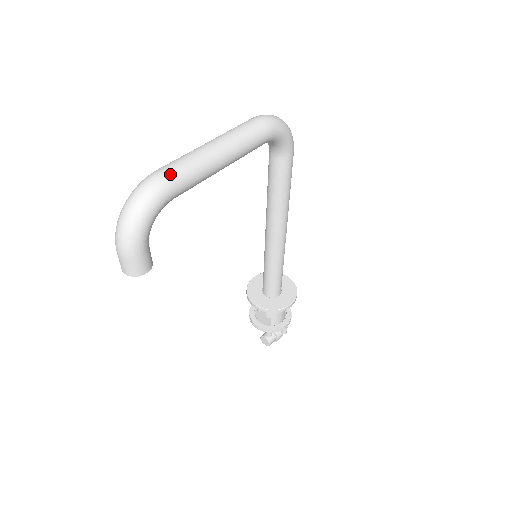
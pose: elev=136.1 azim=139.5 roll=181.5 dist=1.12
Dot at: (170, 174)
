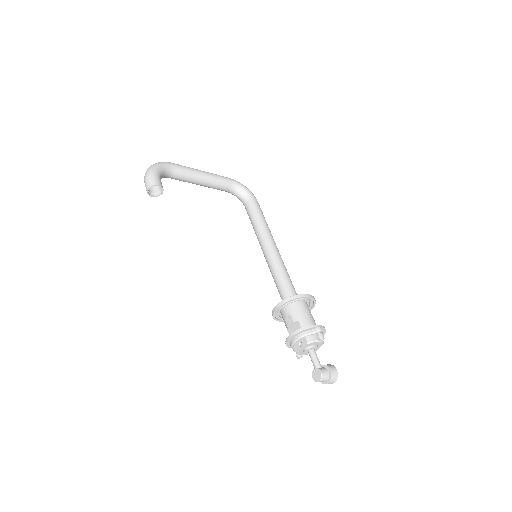
Dot at: occluded
